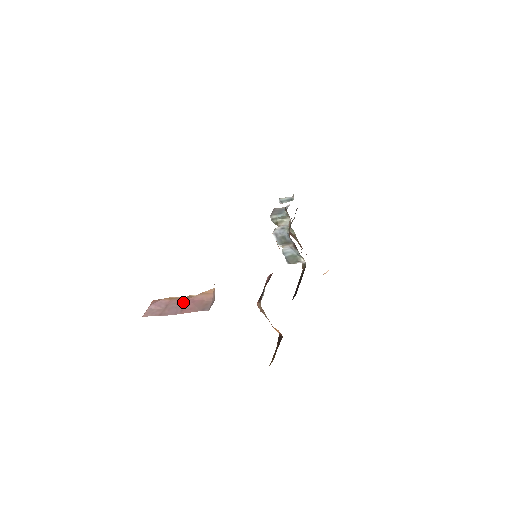
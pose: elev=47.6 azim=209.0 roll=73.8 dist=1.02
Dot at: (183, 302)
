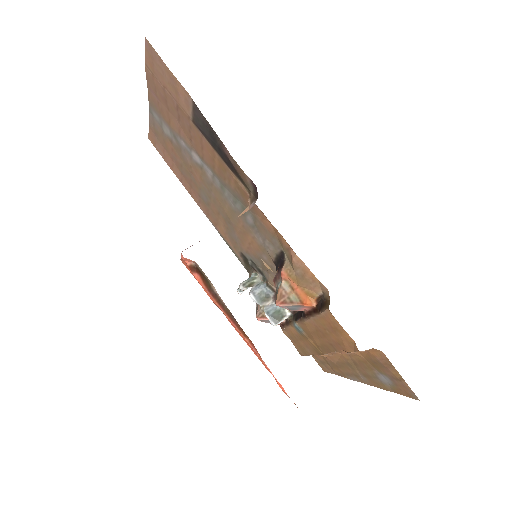
Dot at: occluded
